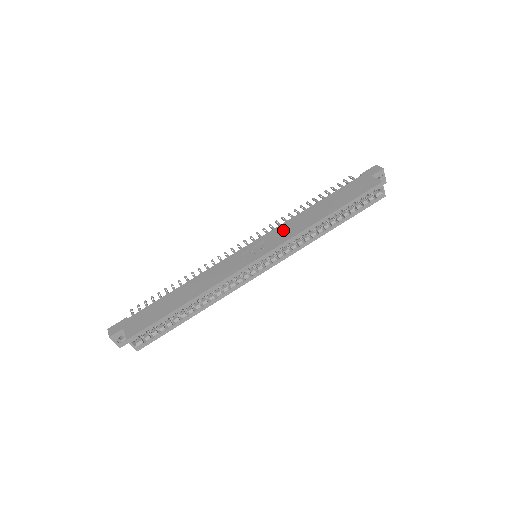
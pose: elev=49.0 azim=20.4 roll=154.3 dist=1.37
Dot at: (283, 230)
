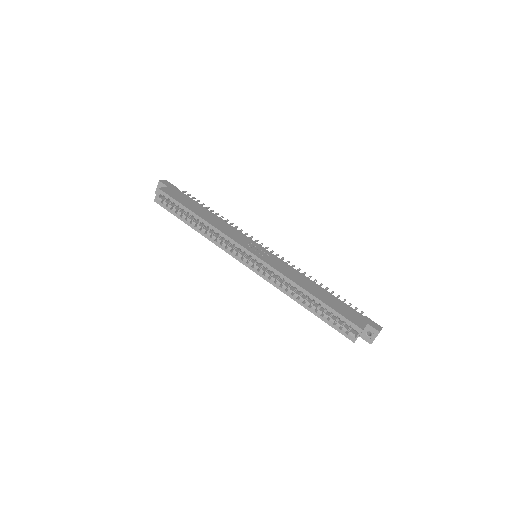
Dot at: (285, 266)
